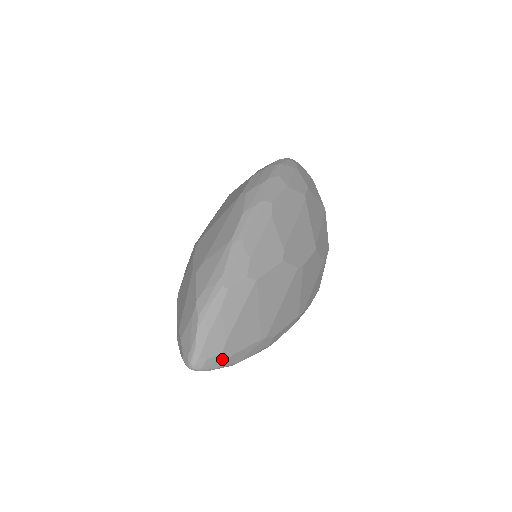
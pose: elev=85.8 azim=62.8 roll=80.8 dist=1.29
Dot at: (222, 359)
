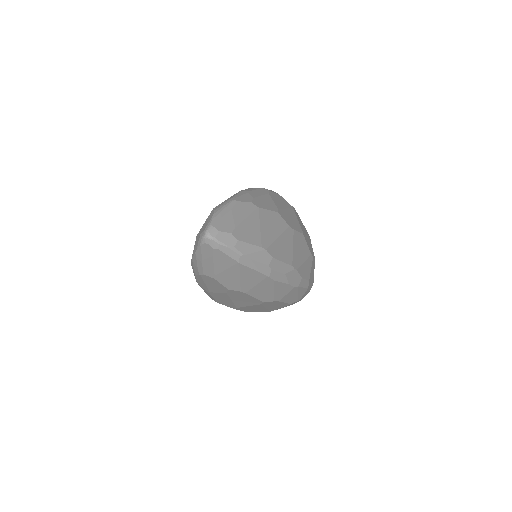
Dot at: (231, 239)
